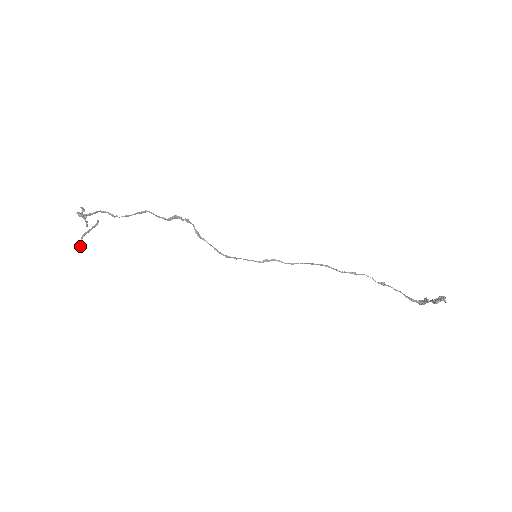
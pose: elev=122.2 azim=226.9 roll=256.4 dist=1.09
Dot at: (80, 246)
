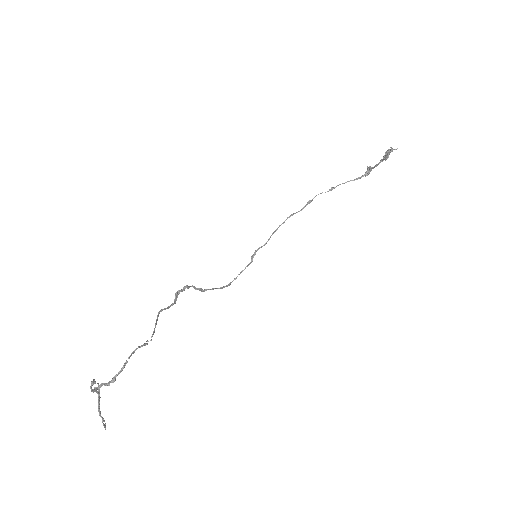
Dot at: (103, 425)
